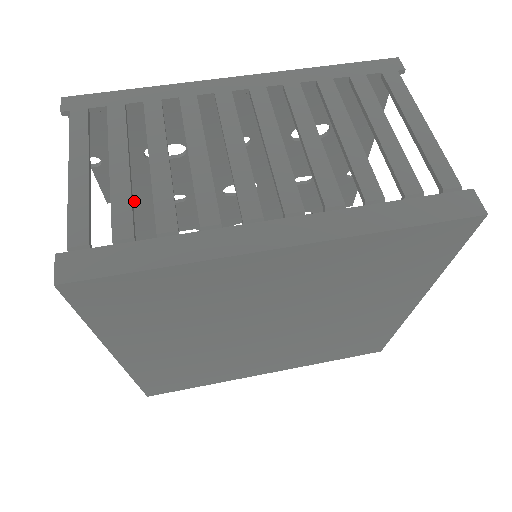
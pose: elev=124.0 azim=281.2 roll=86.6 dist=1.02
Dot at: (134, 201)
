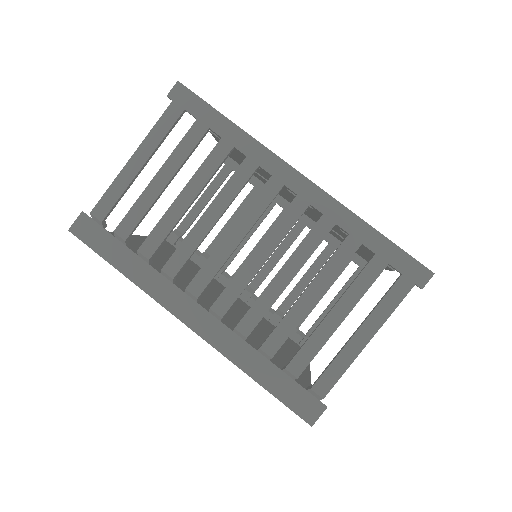
Dot at: occluded
